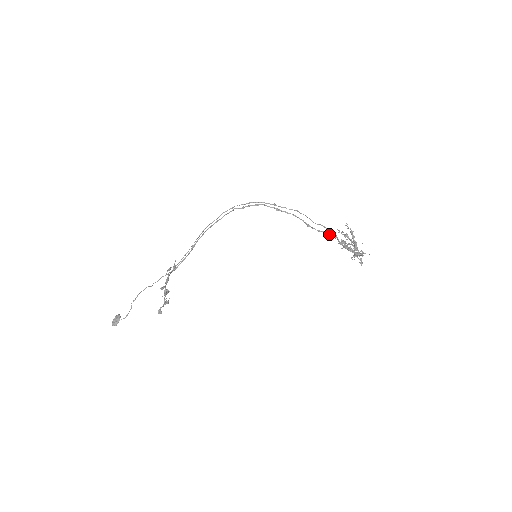
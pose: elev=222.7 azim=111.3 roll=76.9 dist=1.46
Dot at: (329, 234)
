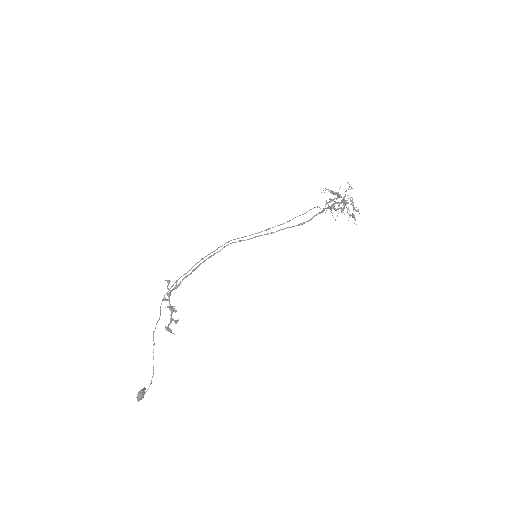
Dot at: (319, 213)
